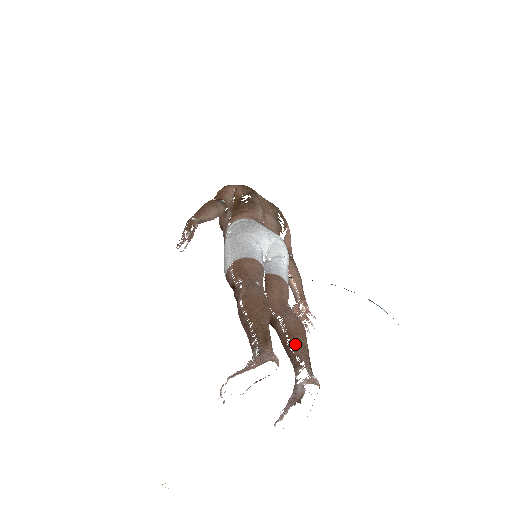
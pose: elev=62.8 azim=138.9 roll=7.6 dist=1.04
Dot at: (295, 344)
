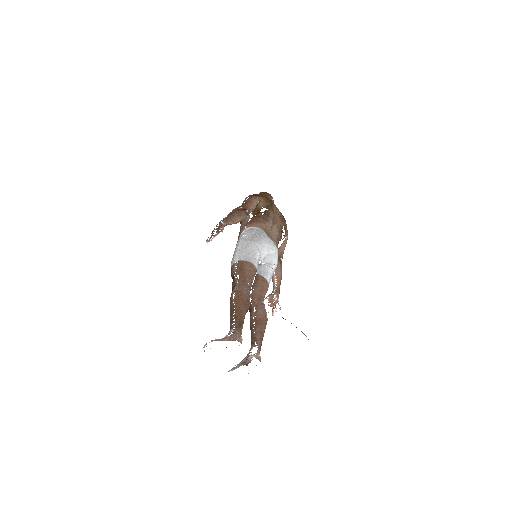
Dot at: (257, 330)
